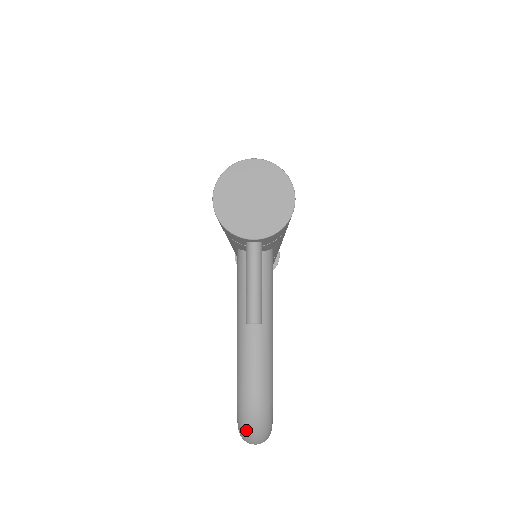
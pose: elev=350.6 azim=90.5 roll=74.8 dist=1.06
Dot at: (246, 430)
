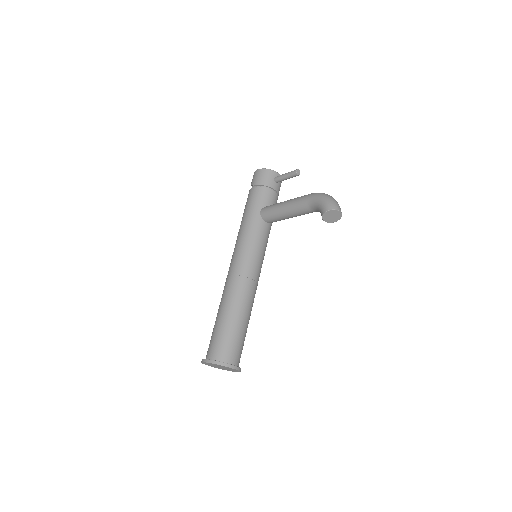
Dot at: (330, 197)
